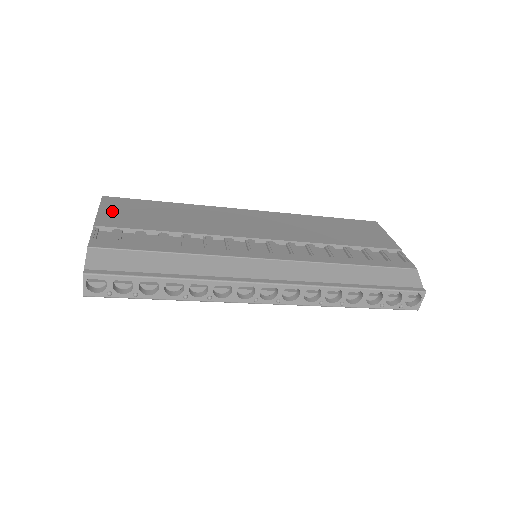
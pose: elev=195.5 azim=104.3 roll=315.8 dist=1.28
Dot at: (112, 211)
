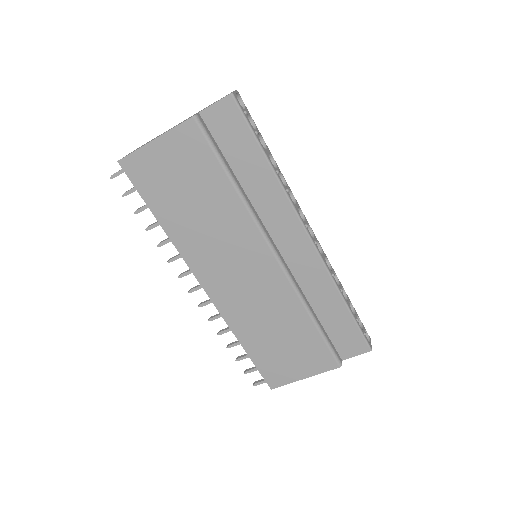
Dot at: occluded
